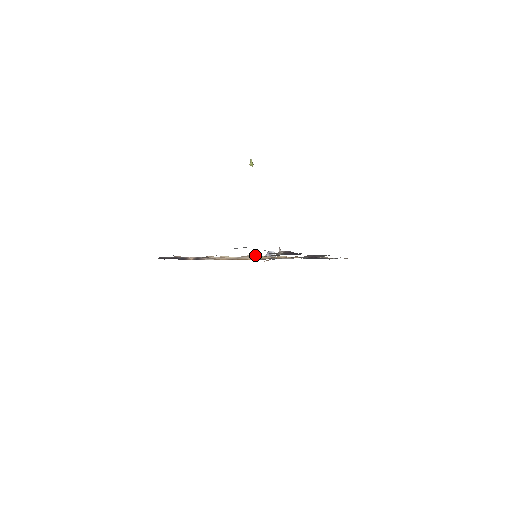
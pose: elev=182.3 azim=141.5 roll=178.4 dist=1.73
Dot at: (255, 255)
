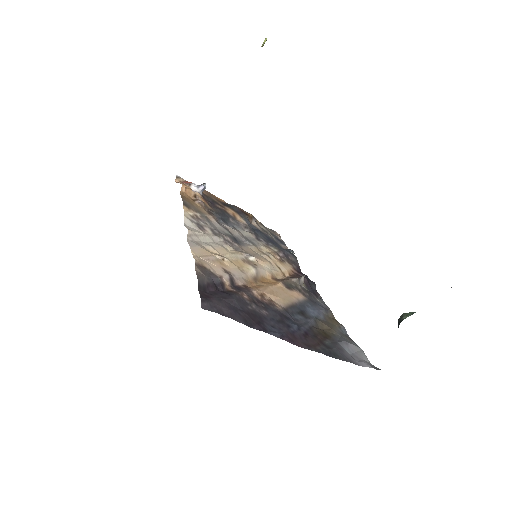
Dot at: occluded
